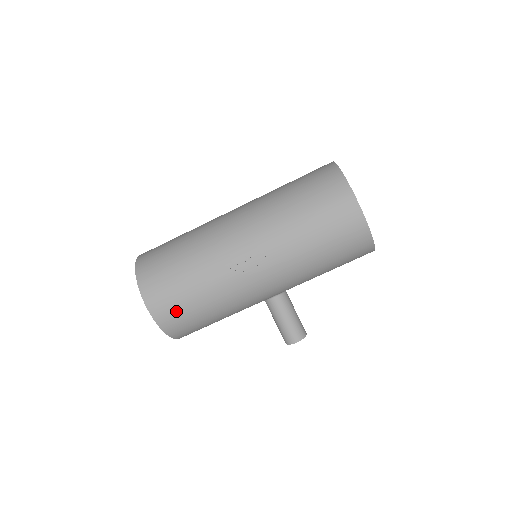
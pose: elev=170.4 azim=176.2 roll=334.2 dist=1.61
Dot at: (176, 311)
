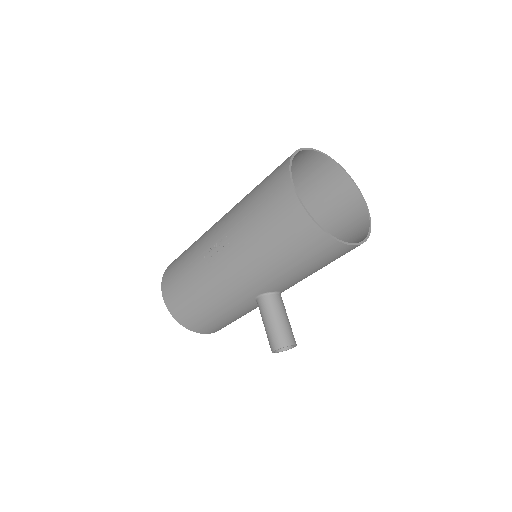
Dot at: (177, 298)
